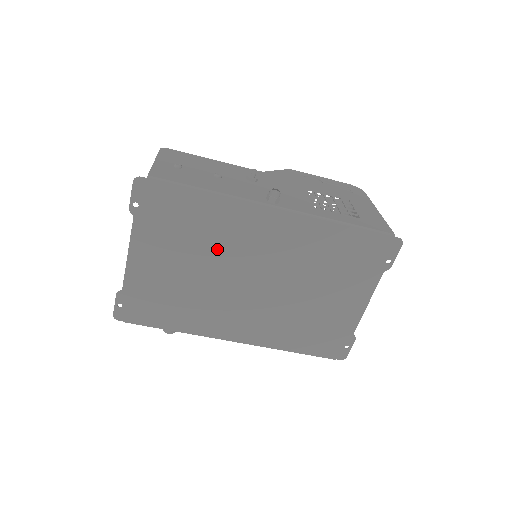
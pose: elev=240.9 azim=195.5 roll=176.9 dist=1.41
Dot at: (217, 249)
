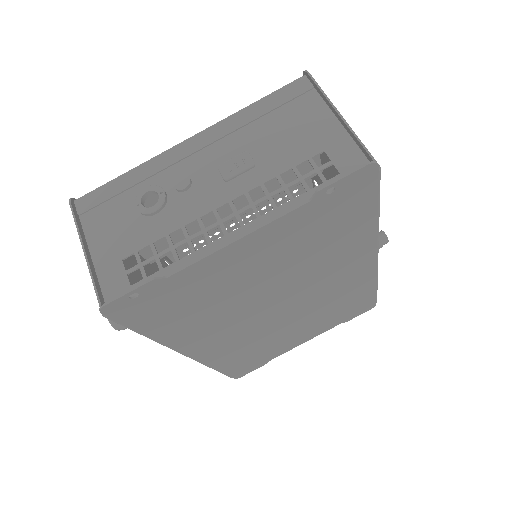
Dot at: (306, 271)
